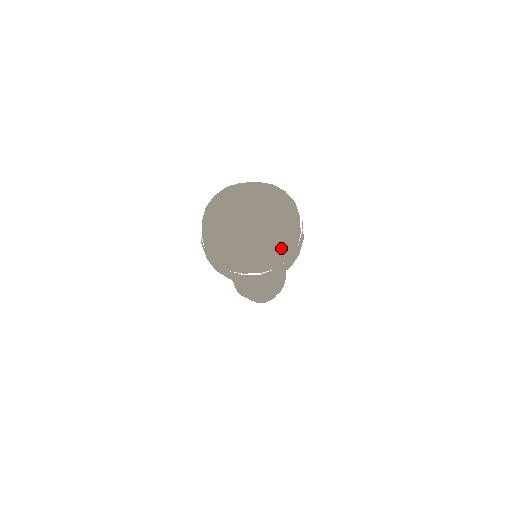
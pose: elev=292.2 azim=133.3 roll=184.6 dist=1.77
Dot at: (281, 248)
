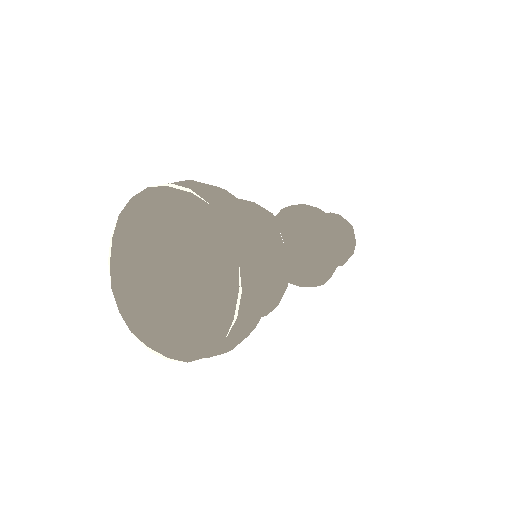
Dot at: (200, 333)
